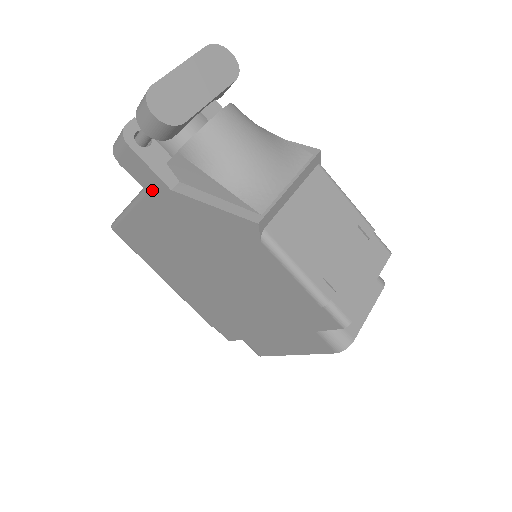
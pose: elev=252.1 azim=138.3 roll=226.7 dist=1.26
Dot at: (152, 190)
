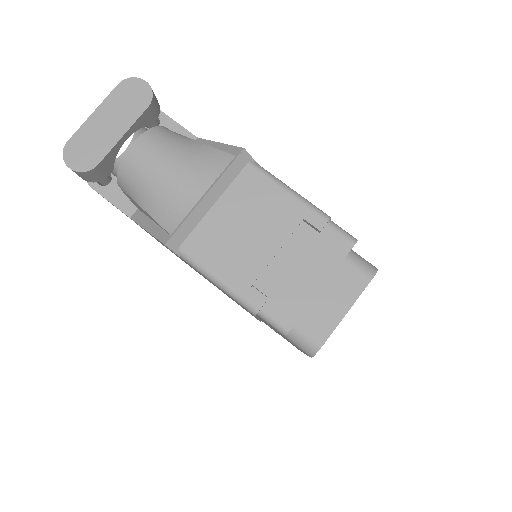
Dot at: occluded
